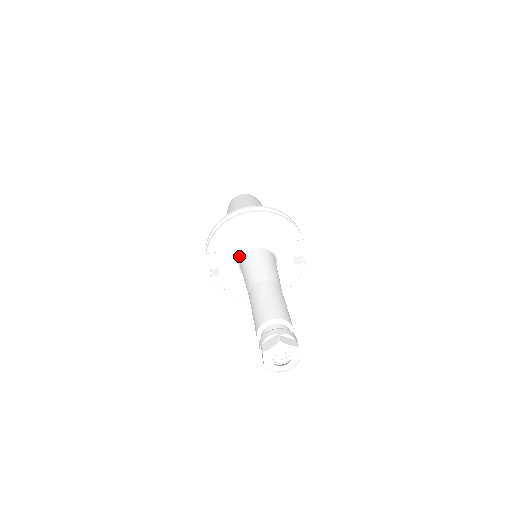
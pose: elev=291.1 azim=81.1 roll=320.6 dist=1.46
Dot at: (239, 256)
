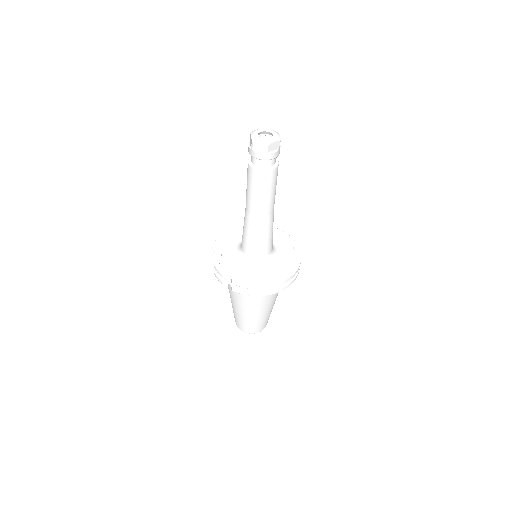
Dot at: (240, 245)
